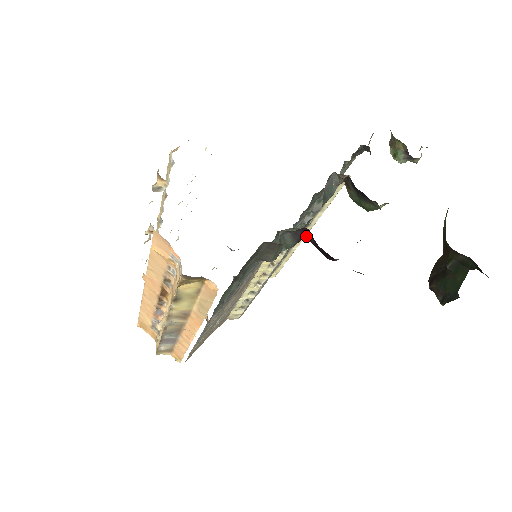
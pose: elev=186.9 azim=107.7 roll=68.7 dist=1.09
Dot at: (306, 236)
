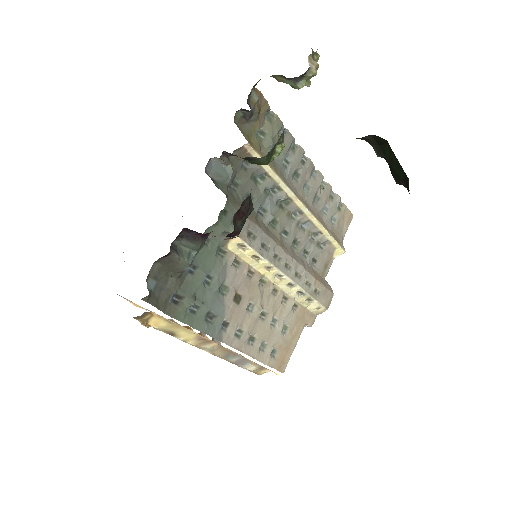
Dot at: (196, 233)
